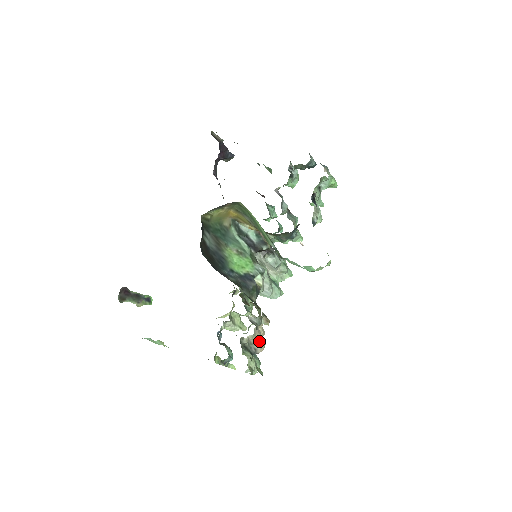
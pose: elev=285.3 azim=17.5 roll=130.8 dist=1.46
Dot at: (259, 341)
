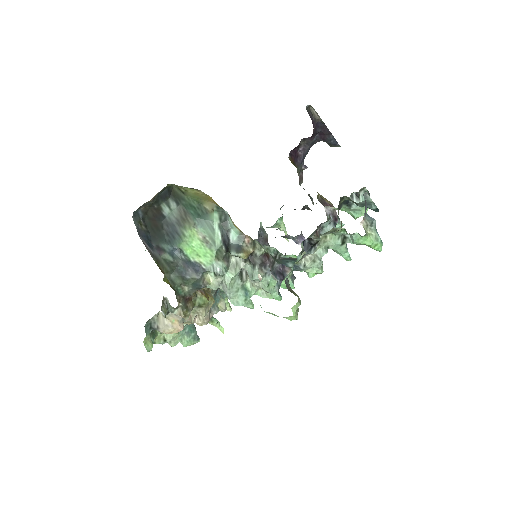
Dot at: (169, 324)
